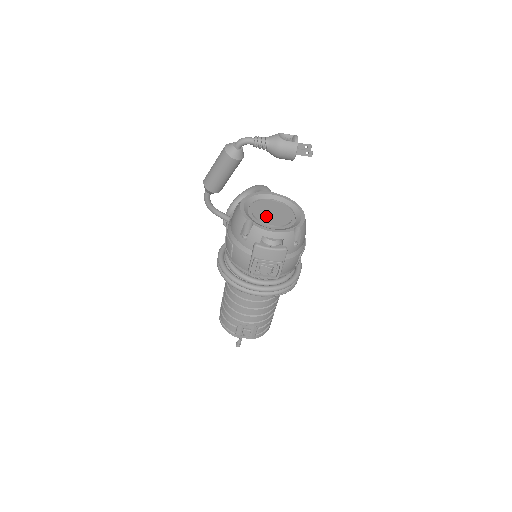
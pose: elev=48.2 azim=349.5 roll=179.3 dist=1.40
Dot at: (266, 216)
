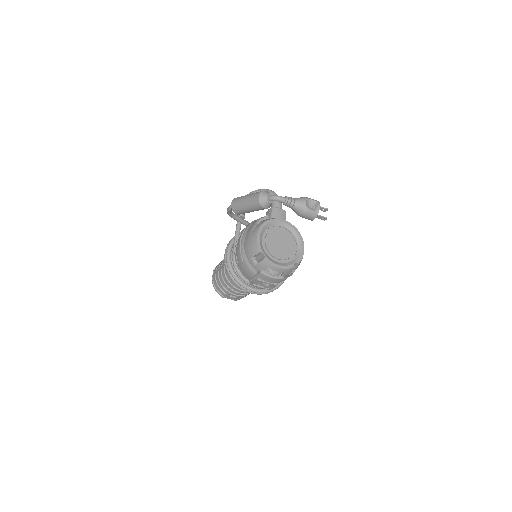
Dot at: (275, 248)
